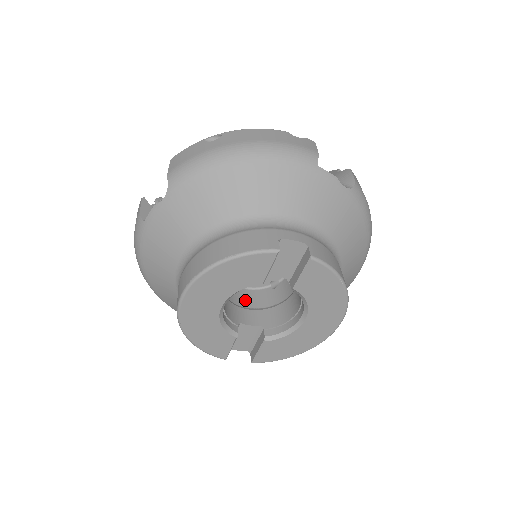
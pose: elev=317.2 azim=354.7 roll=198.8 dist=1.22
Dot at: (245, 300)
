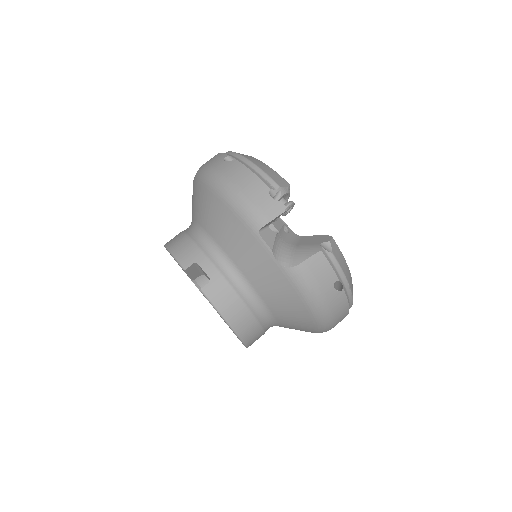
Dot at: occluded
